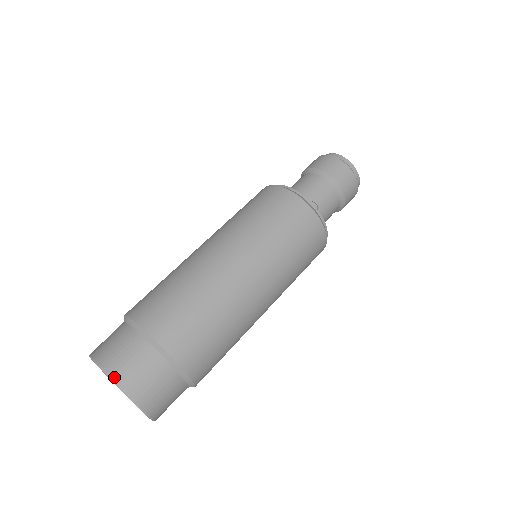
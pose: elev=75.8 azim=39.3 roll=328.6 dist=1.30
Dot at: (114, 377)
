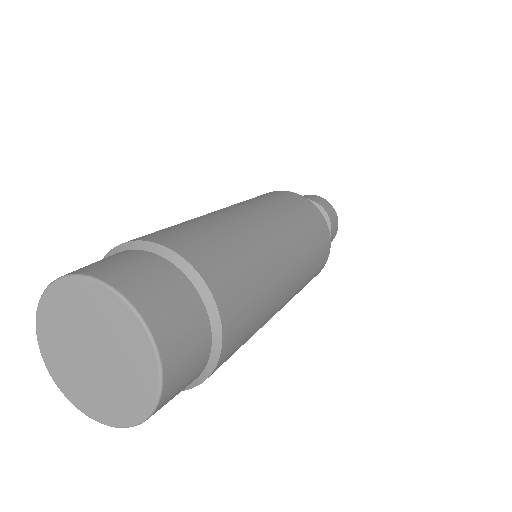
Dot at: (107, 280)
